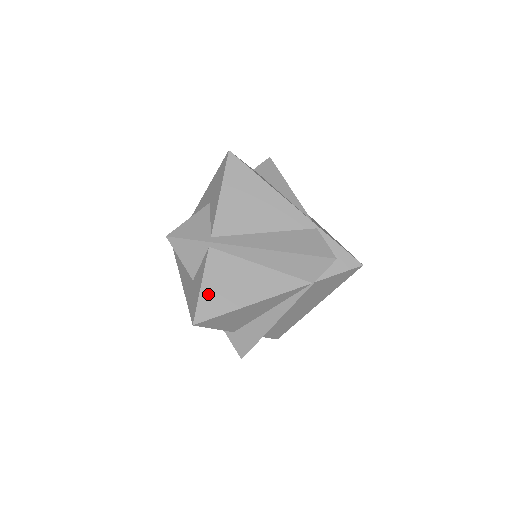
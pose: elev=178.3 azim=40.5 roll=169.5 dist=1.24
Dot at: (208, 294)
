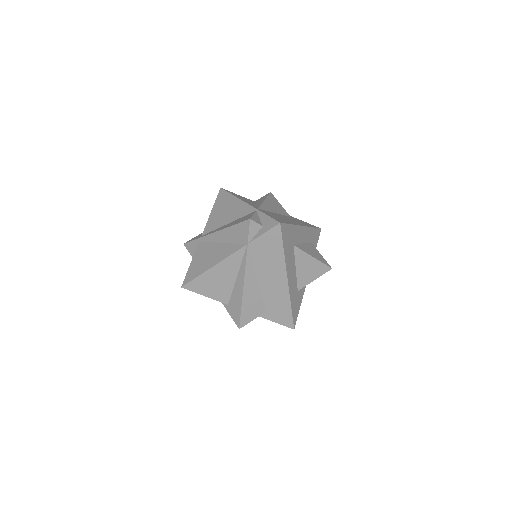
Dot at: (192, 268)
